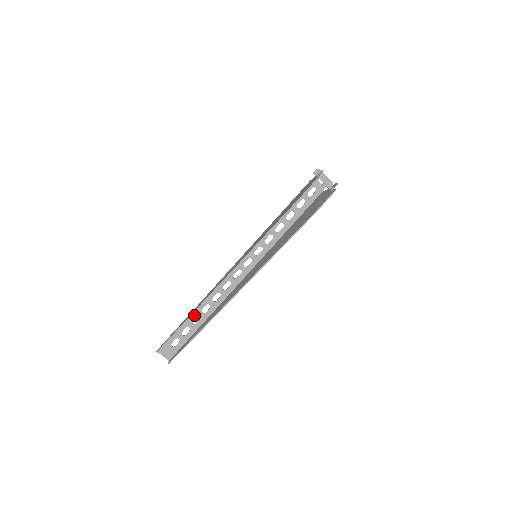
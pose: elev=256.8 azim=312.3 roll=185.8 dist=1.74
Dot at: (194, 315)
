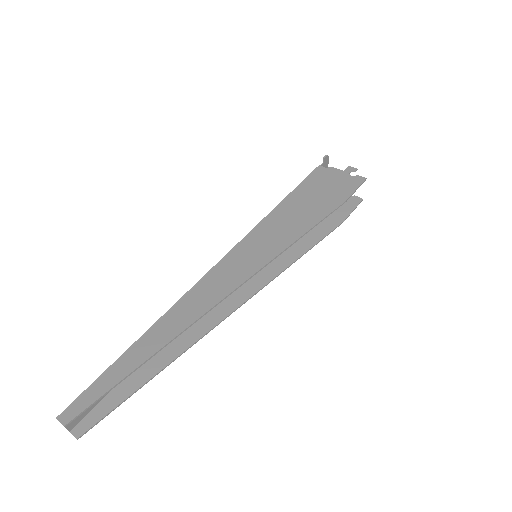
Dot at: (143, 342)
